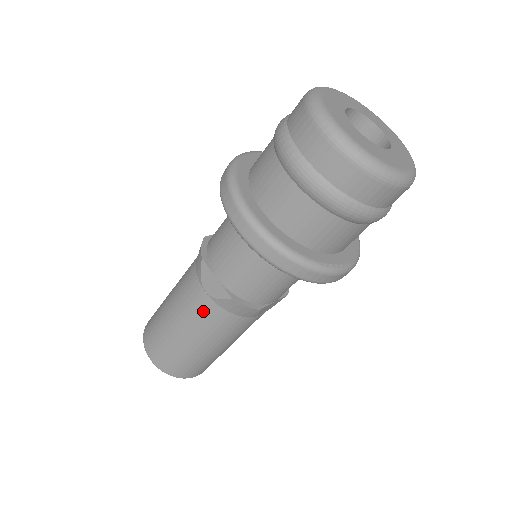
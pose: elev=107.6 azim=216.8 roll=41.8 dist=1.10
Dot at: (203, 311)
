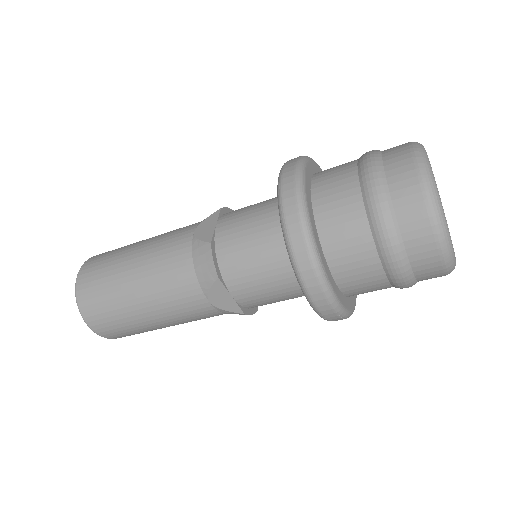
Dot at: (174, 246)
